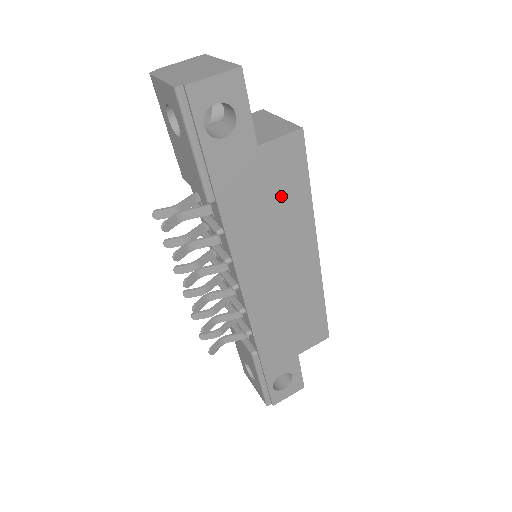
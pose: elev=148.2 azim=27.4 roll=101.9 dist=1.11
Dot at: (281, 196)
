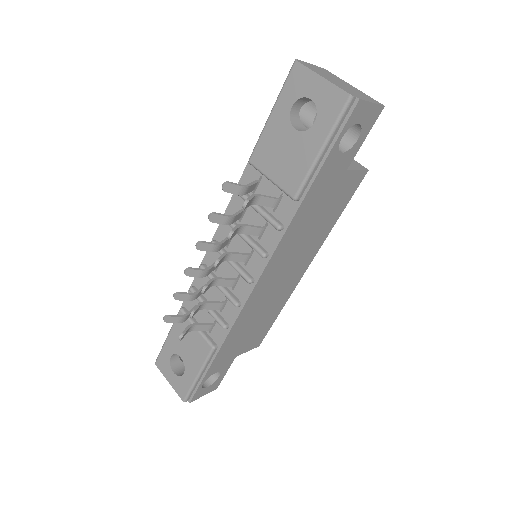
Dot at: (326, 215)
